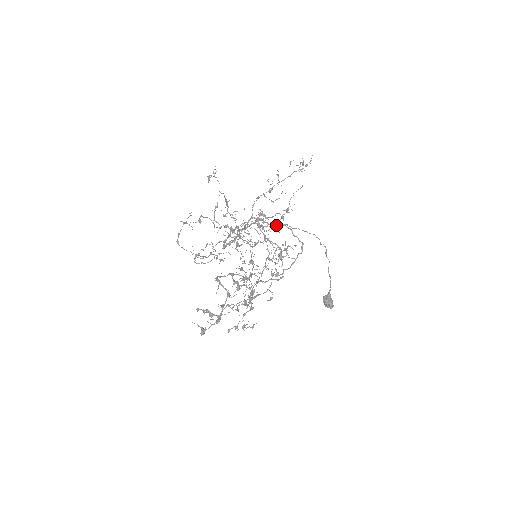
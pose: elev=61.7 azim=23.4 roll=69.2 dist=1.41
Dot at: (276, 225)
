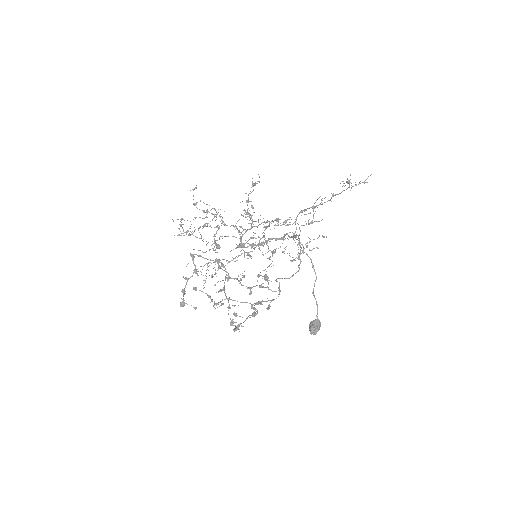
Dot at: occluded
